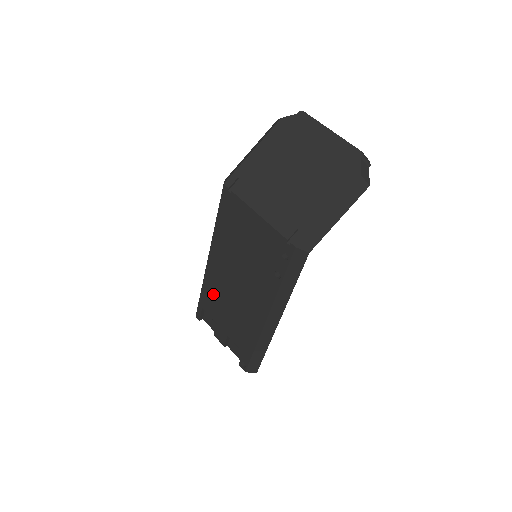
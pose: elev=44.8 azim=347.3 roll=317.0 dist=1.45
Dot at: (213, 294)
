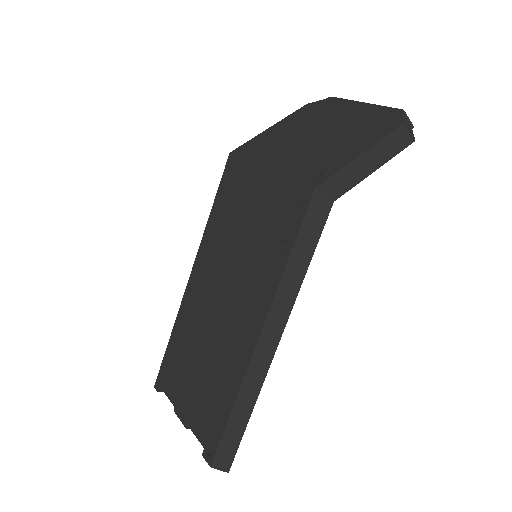
Dot at: (186, 331)
